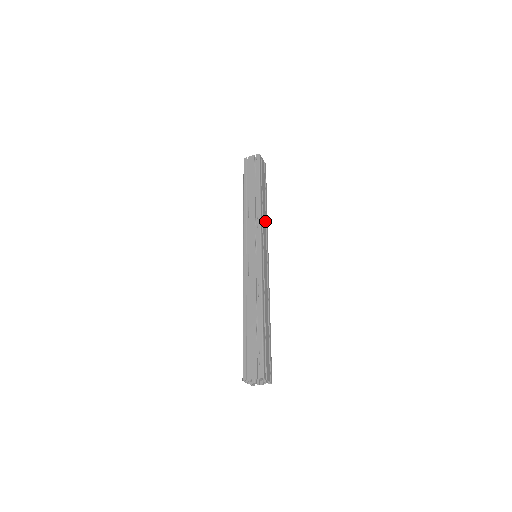
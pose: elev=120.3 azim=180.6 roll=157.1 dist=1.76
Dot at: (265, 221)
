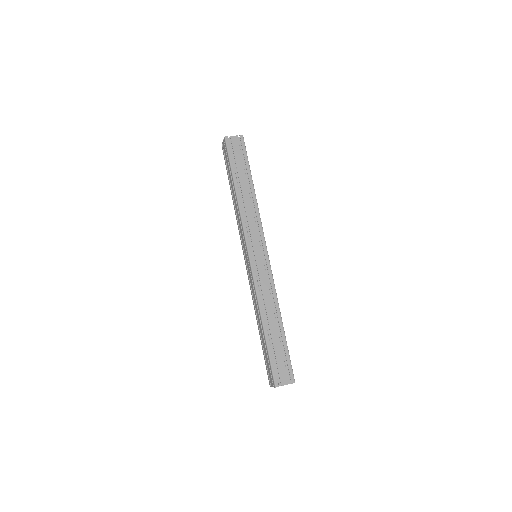
Dot at: occluded
